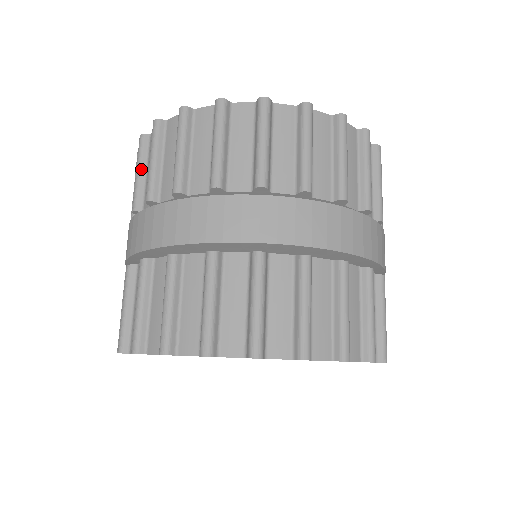
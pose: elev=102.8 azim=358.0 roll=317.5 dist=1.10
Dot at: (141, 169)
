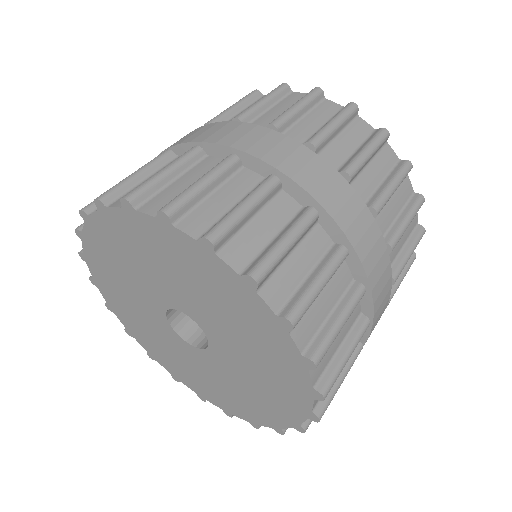
Dot at: (239, 106)
